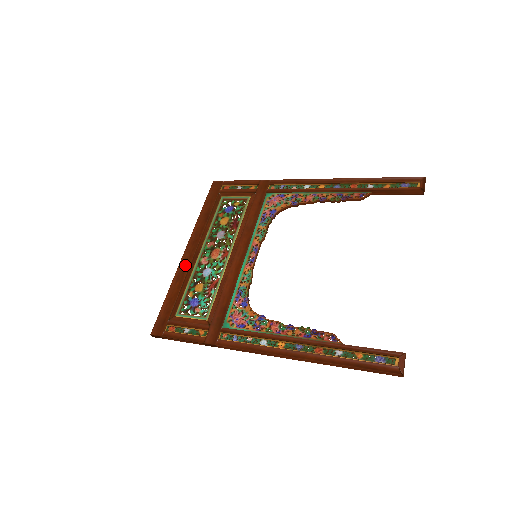
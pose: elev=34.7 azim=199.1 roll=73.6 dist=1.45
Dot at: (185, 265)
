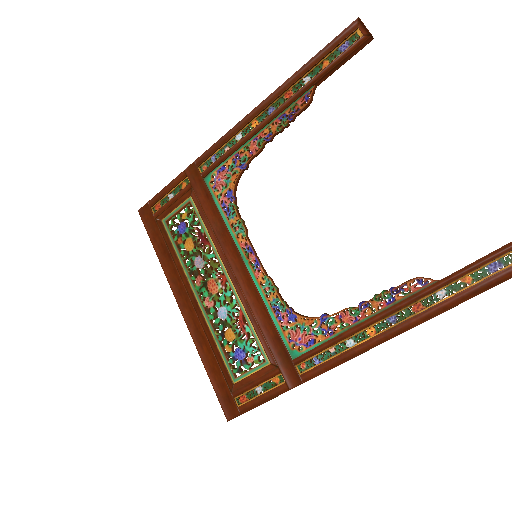
Dot at: (194, 323)
